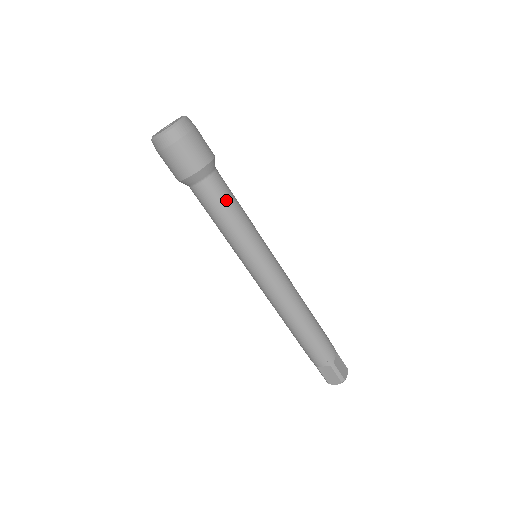
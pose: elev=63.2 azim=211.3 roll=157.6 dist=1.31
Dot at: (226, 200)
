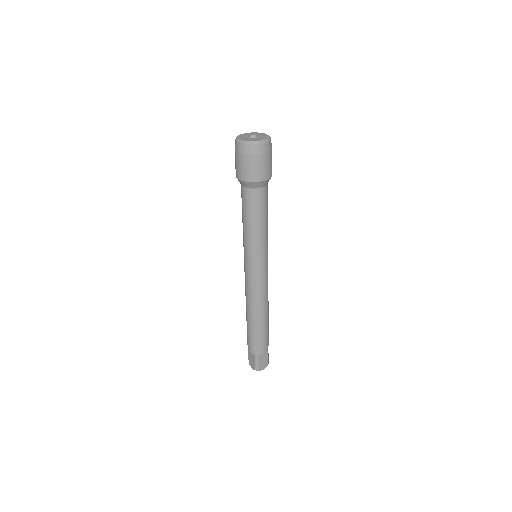
Dot at: (256, 211)
